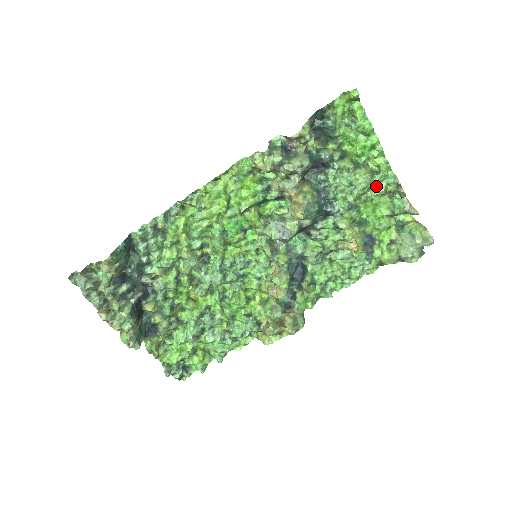
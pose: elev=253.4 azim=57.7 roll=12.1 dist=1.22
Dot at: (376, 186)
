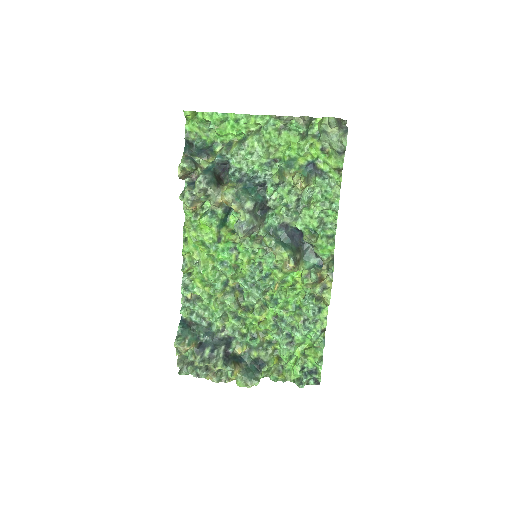
Dot at: (268, 135)
